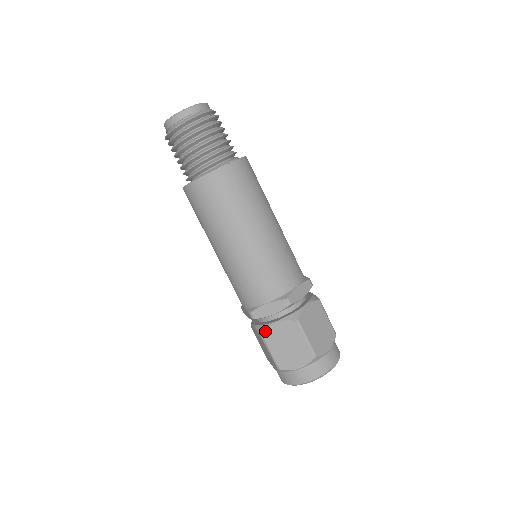
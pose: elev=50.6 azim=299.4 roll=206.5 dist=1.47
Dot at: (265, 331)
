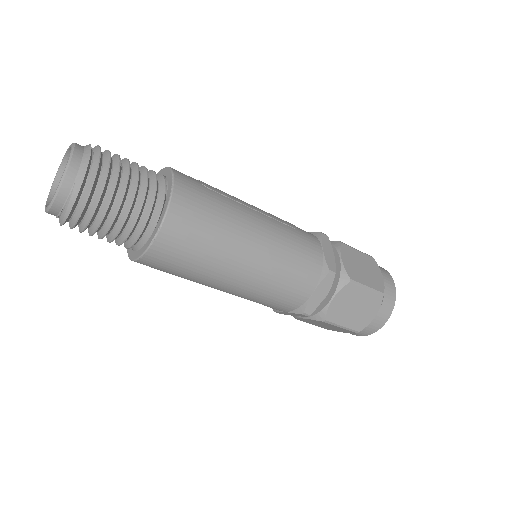
Dot at: (297, 319)
